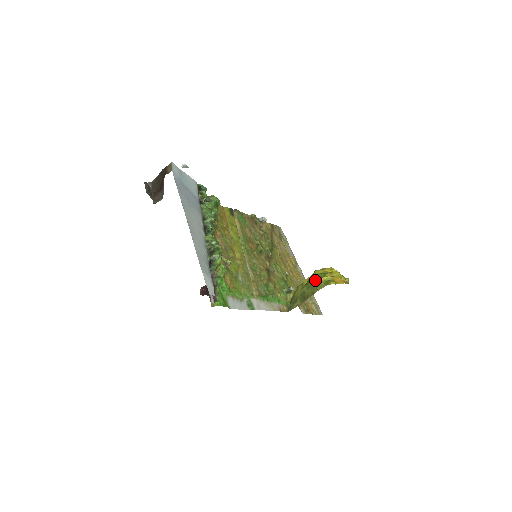
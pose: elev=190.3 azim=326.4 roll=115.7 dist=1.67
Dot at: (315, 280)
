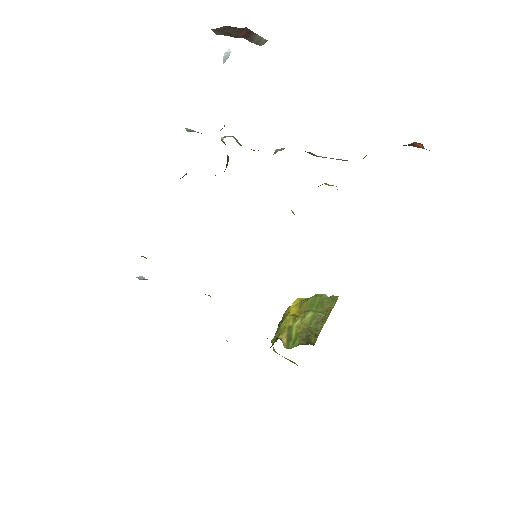
Dot at: (323, 294)
